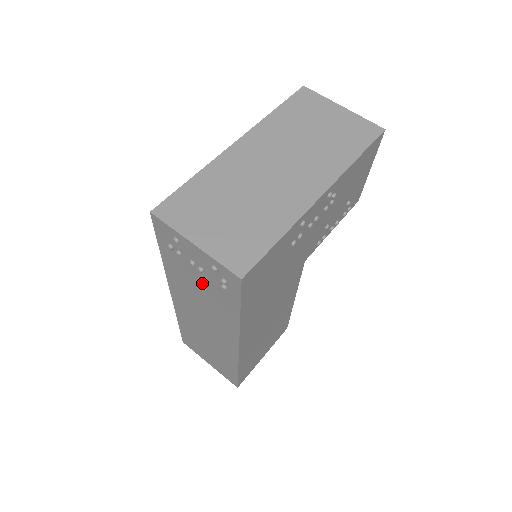
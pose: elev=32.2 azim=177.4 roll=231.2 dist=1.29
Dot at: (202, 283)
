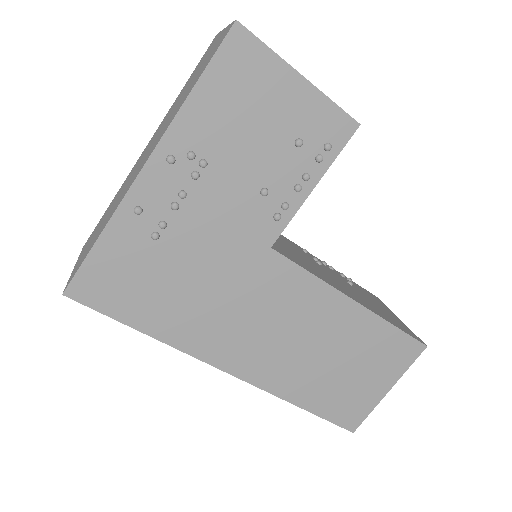
Dot at: occluded
